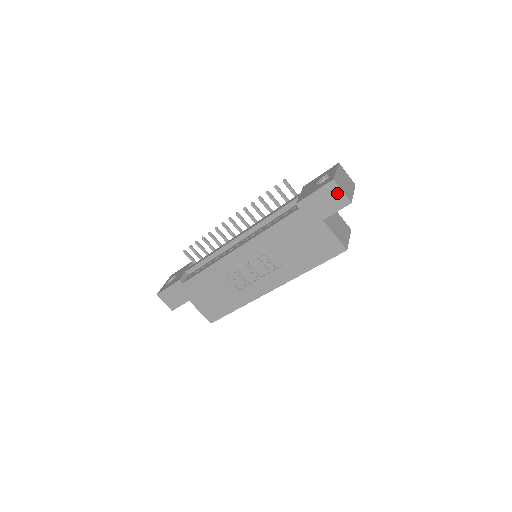
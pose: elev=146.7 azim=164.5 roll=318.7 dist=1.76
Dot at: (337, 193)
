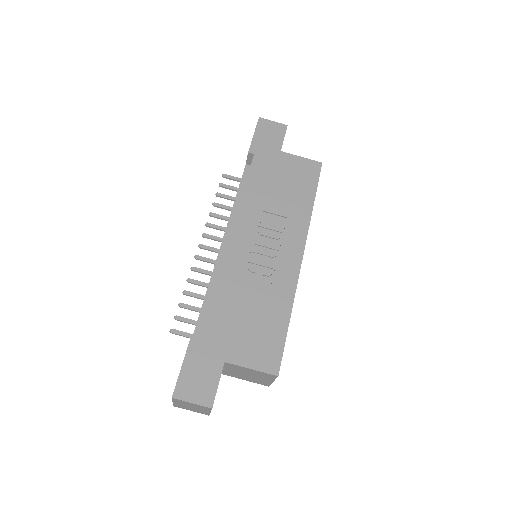
Dot at: (271, 125)
